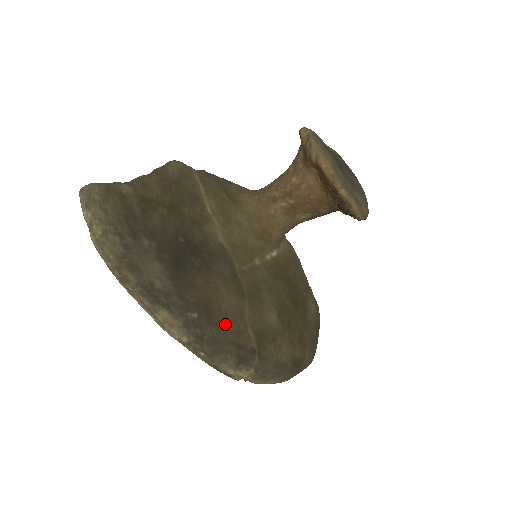
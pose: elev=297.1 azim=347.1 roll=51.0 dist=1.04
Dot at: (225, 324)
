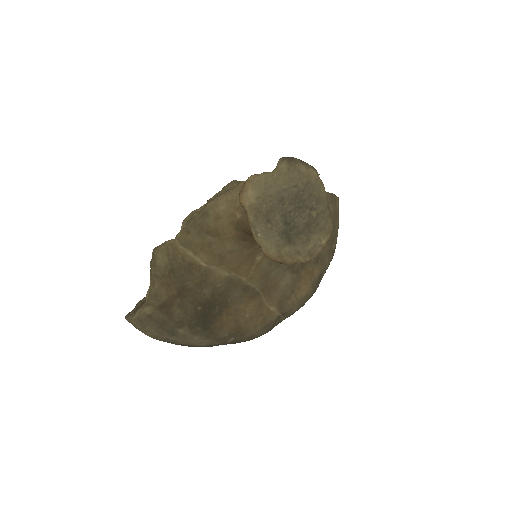
Dot at: (253, 324)
